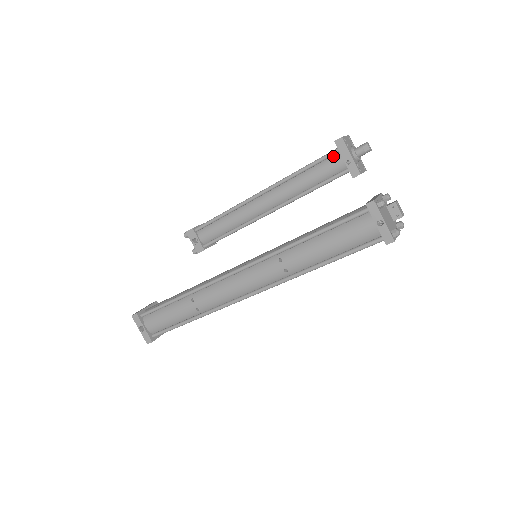
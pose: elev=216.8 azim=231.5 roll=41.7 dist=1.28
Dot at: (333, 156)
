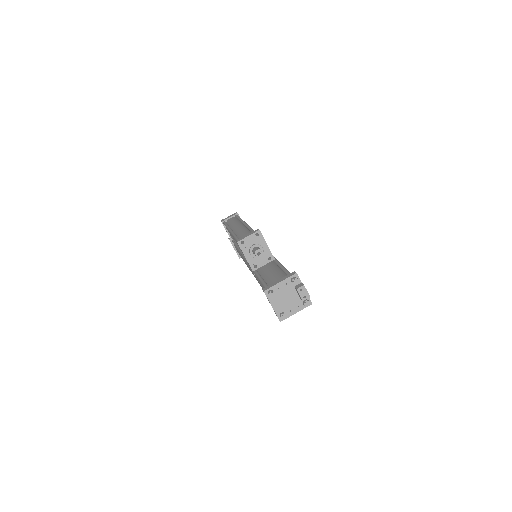
Dot at: occluded
